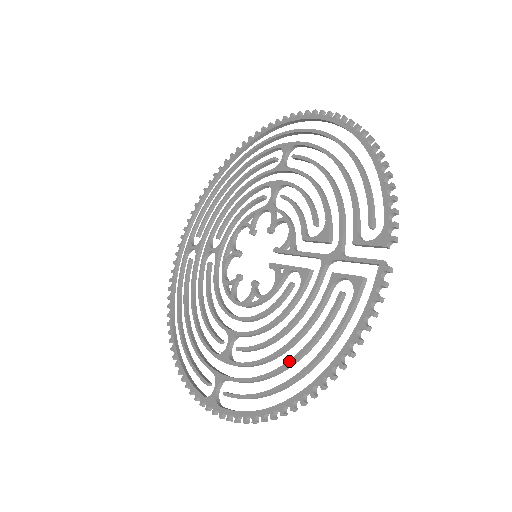
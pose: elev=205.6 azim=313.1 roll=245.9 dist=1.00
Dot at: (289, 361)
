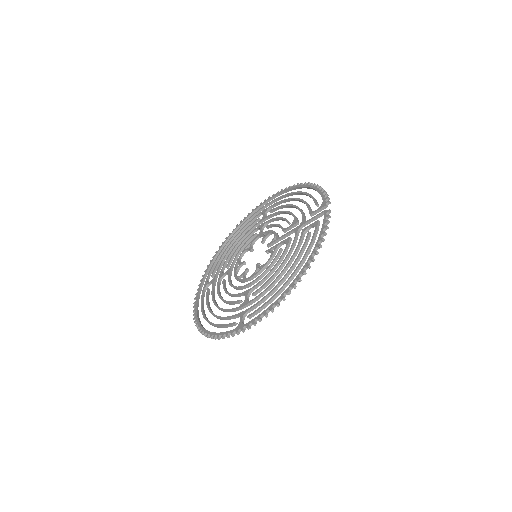
Dot at: (287, 272)
